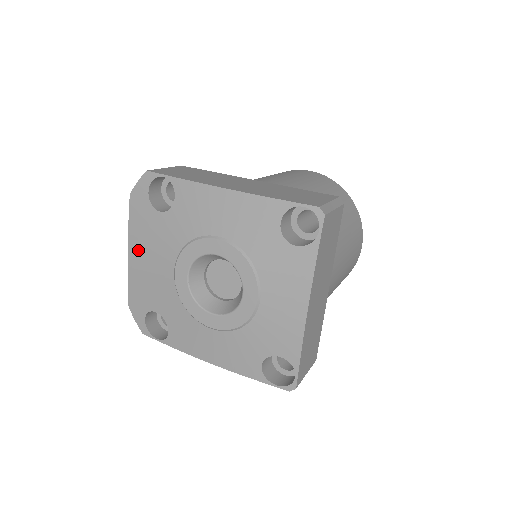
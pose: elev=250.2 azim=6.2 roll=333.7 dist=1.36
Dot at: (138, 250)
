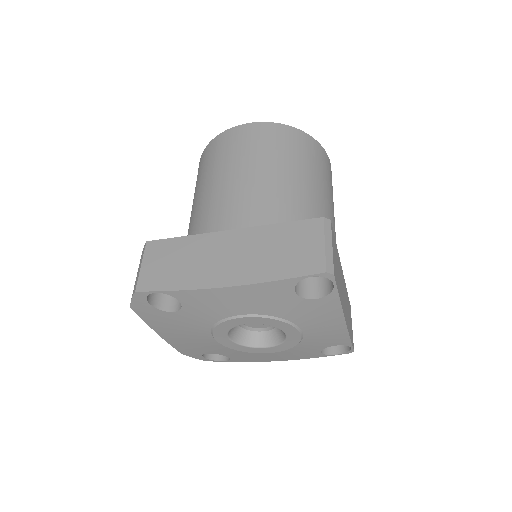
Dot at: (168, 333)
